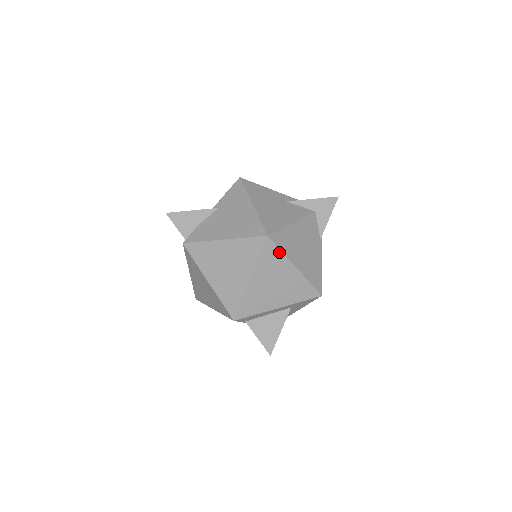
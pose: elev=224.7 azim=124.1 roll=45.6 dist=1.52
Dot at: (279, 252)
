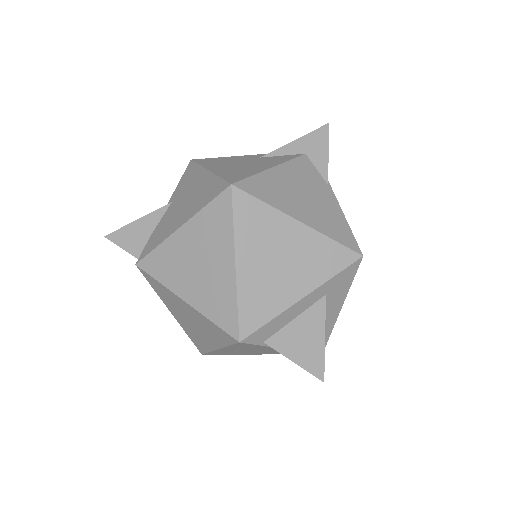
Dot at: (261, 205)
